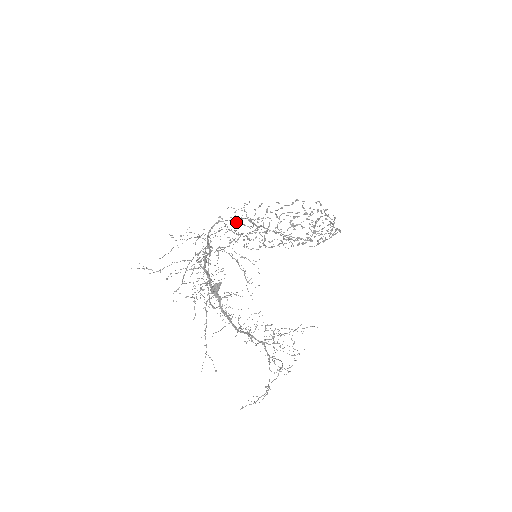
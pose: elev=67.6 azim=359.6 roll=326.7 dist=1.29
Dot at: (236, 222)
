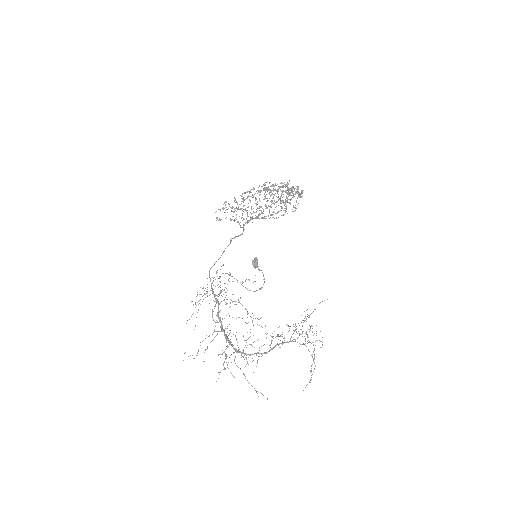
Dot at: (231, 211)
